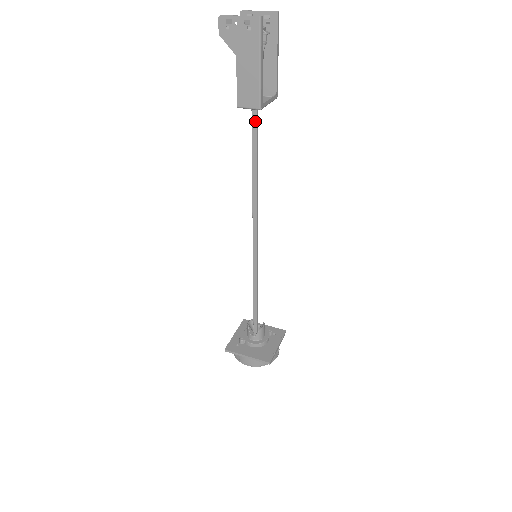
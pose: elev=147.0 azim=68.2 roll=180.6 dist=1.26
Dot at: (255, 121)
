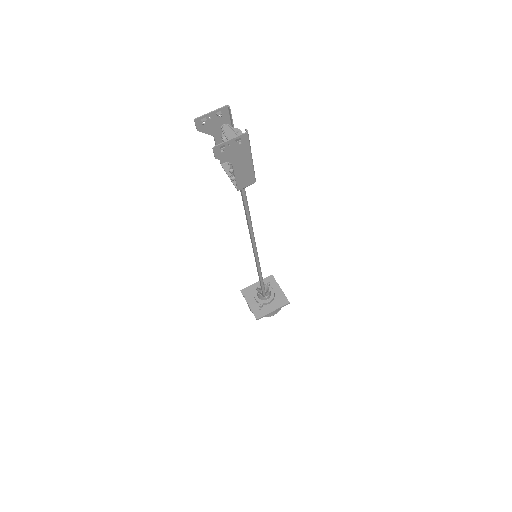
Dot at: occluded
